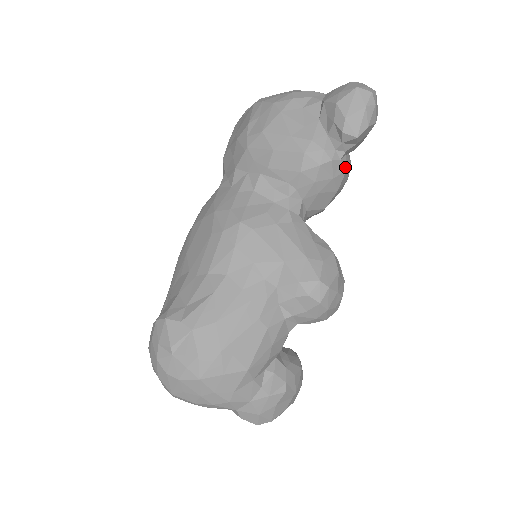
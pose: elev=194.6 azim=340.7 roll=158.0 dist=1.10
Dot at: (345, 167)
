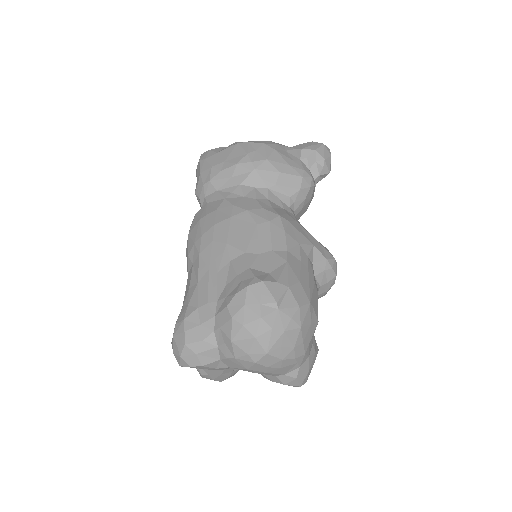
Dot at: occluded
